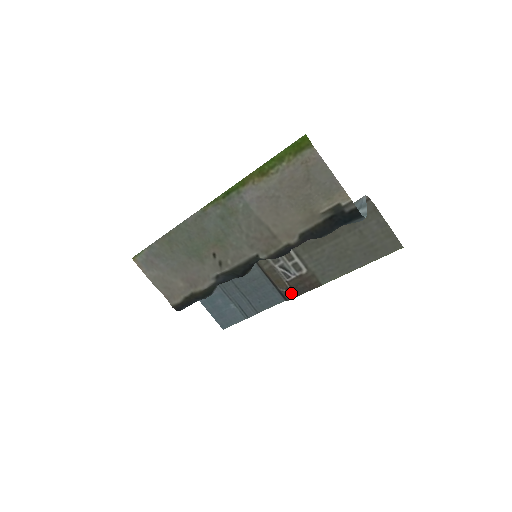
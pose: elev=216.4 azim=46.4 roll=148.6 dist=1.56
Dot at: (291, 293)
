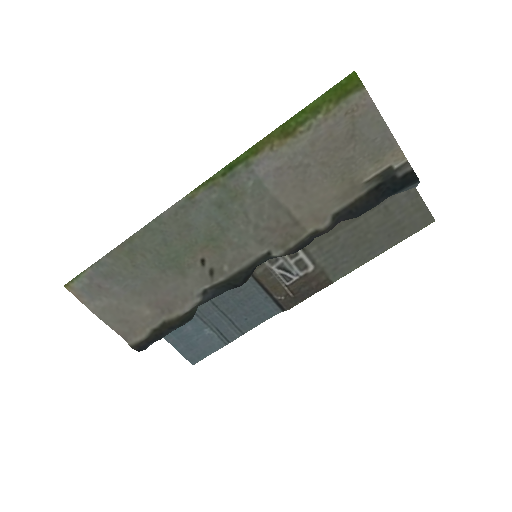
Dot at: (292, 300)
